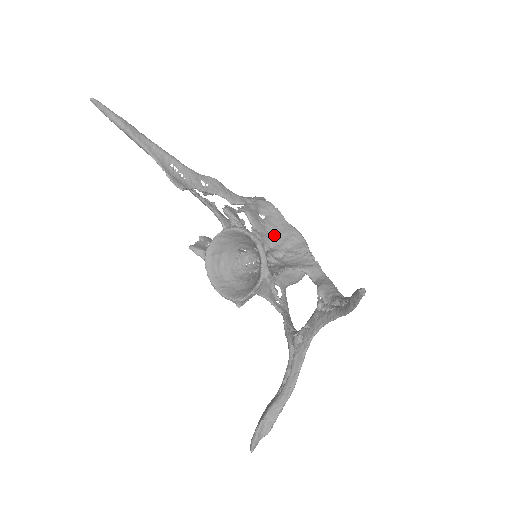
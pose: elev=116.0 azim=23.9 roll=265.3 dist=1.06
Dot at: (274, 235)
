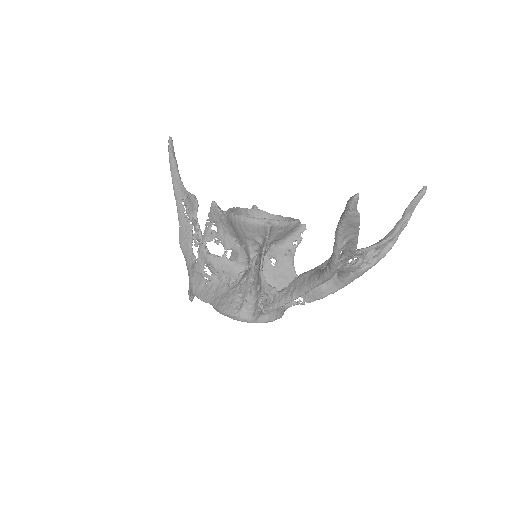
Dot at: occluded
